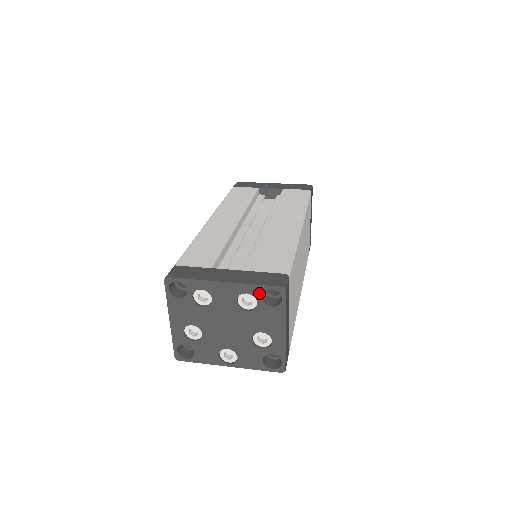
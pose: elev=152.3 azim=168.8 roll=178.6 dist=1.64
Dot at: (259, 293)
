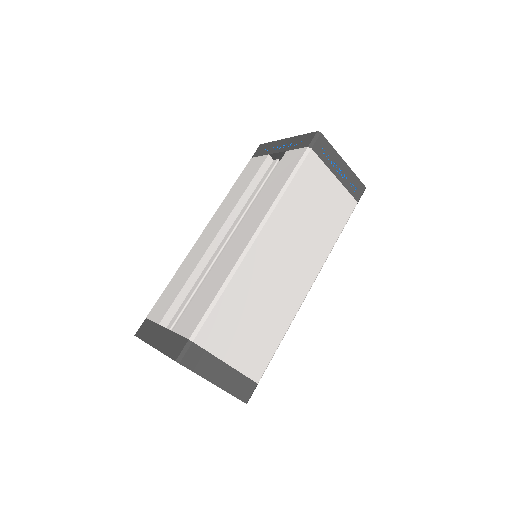
Dot at: occluded
